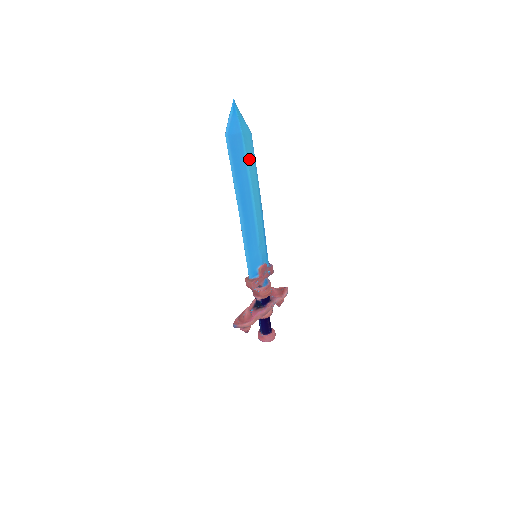
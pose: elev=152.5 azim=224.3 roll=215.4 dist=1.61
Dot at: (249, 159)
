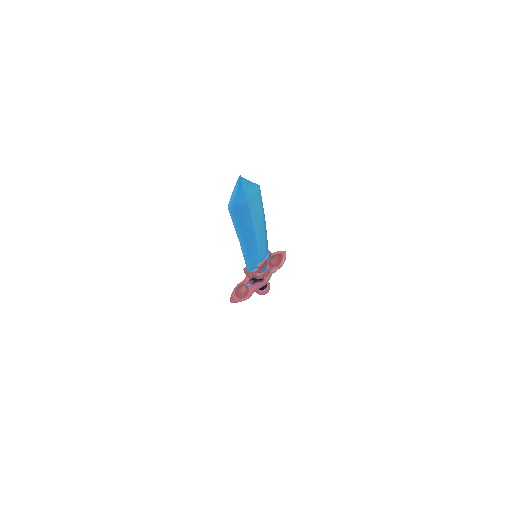
Dot at: (255, 211)
